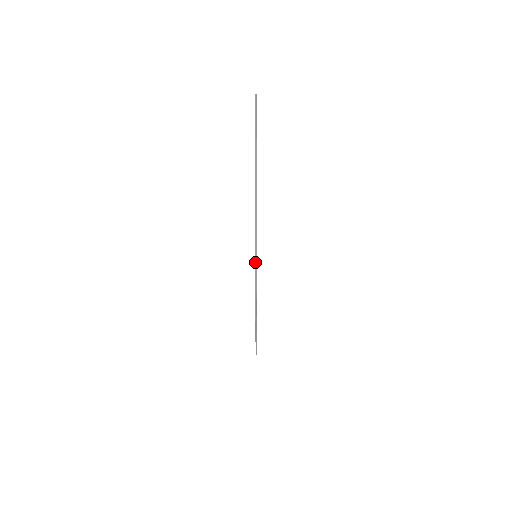
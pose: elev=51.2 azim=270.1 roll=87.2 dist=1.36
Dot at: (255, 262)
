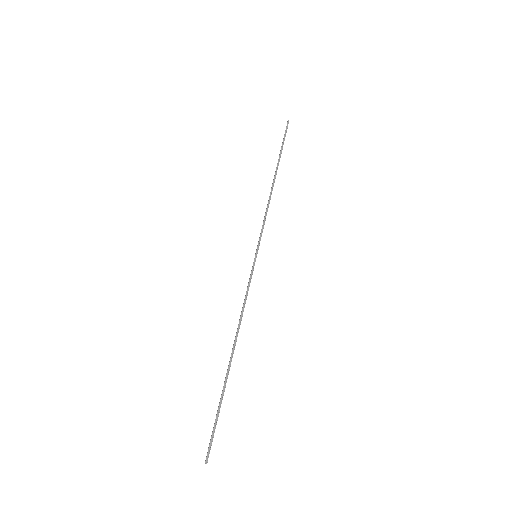
Dot at: (253, 263)
